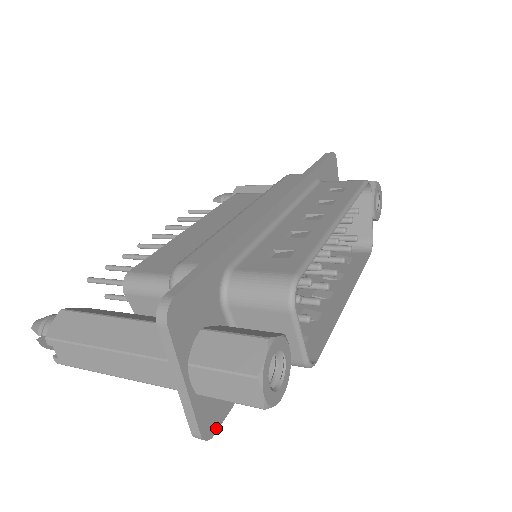
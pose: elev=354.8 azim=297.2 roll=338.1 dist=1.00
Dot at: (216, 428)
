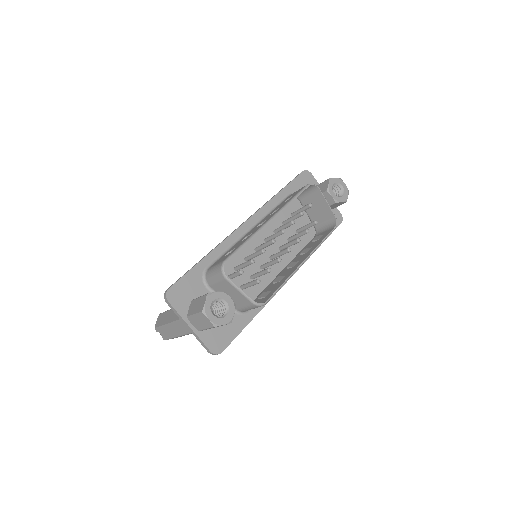
Dot at: (223, 349)
